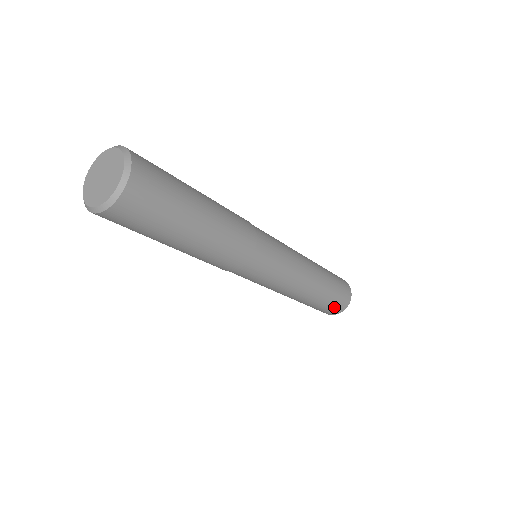
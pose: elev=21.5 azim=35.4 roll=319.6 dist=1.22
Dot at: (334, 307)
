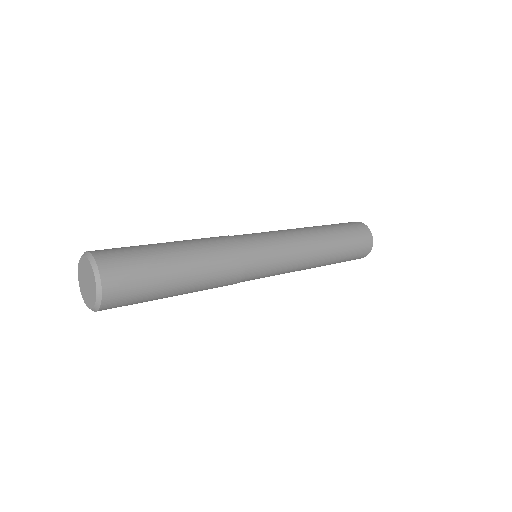
Dot at: (361, 246)
